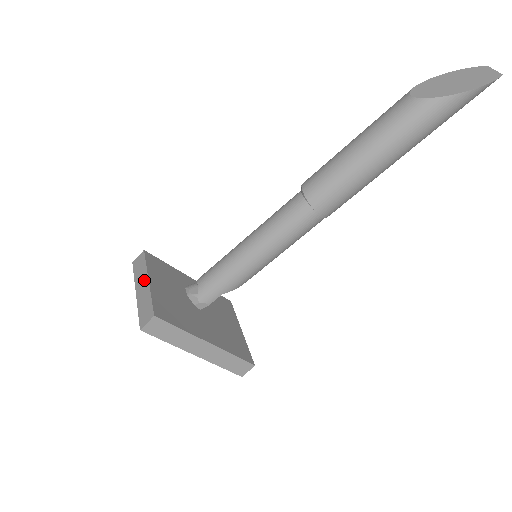
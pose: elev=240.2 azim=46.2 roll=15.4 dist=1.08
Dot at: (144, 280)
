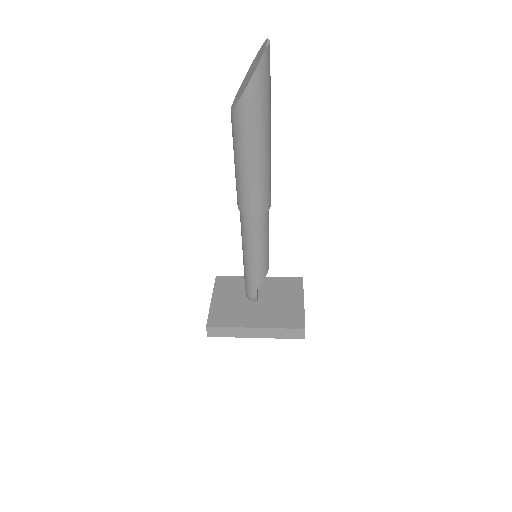
Dot at: occluded
